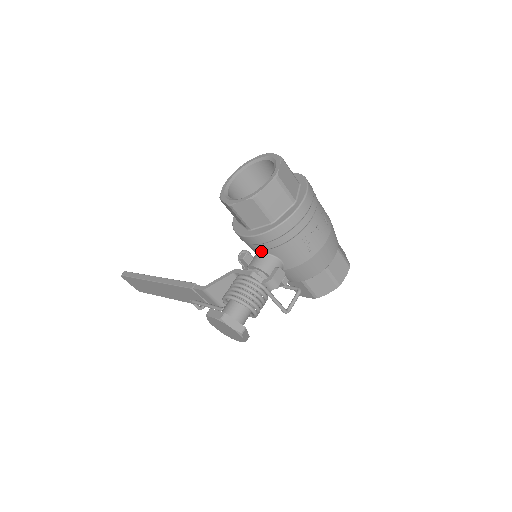
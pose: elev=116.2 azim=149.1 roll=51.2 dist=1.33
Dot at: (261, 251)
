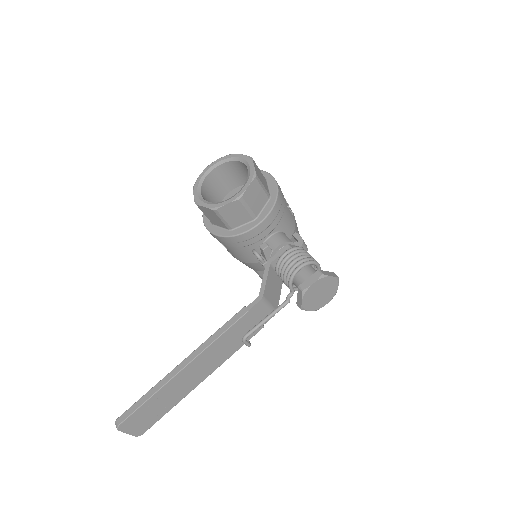
Dot at: (269, 235)
